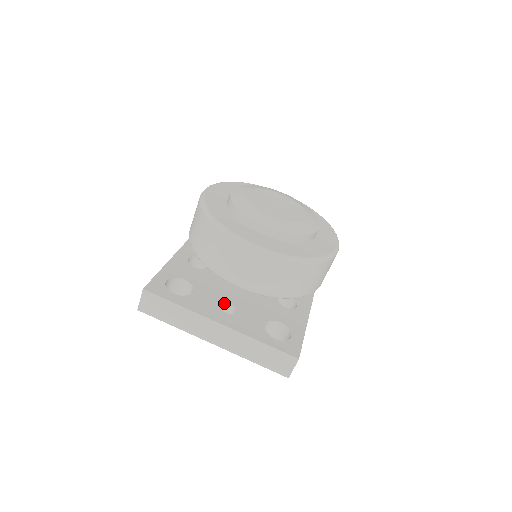
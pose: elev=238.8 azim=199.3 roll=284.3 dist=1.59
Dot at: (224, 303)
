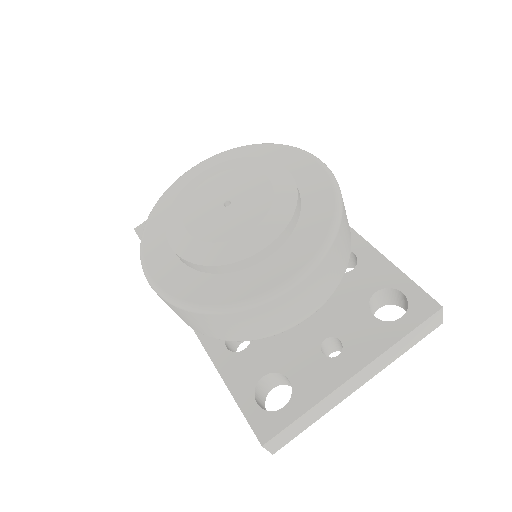
Dot at: (320, 347)
